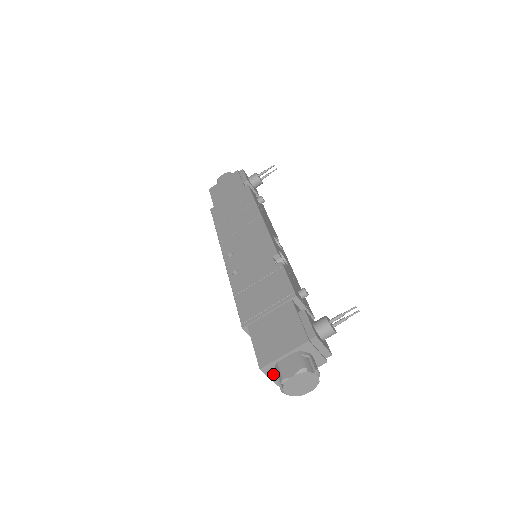
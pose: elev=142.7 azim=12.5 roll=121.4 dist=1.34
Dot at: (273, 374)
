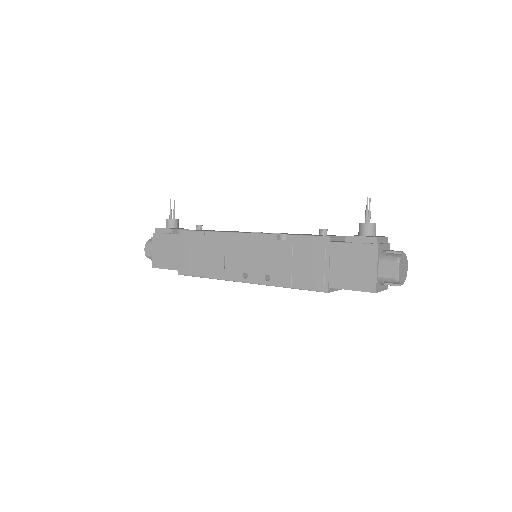
Dot at: (381, 287)
